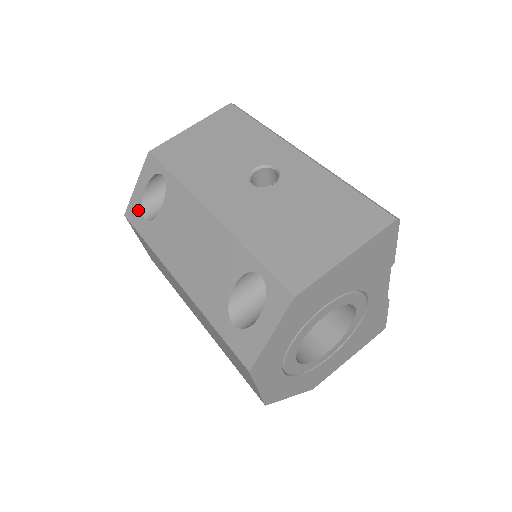
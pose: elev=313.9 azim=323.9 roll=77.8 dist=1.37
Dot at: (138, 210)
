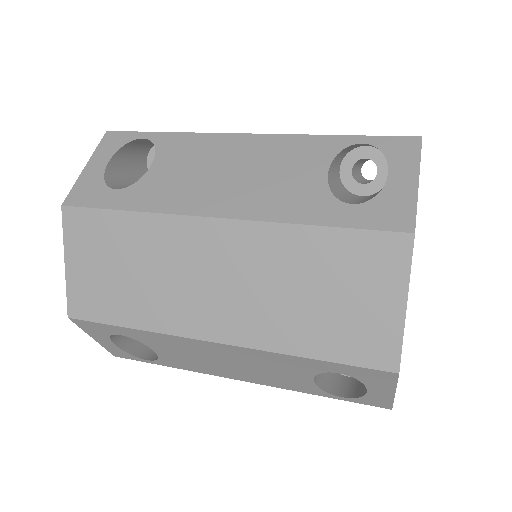
Dot at: (97, 186)
